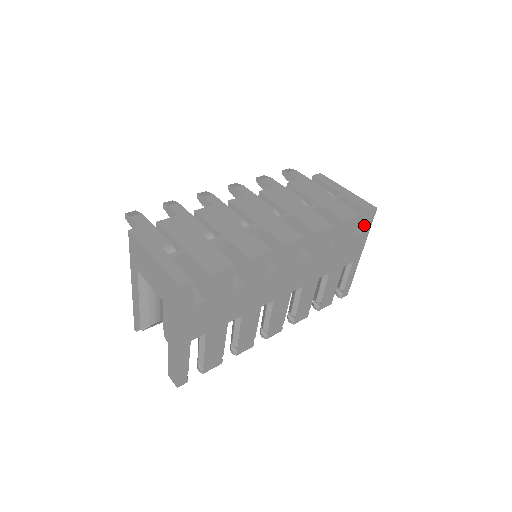
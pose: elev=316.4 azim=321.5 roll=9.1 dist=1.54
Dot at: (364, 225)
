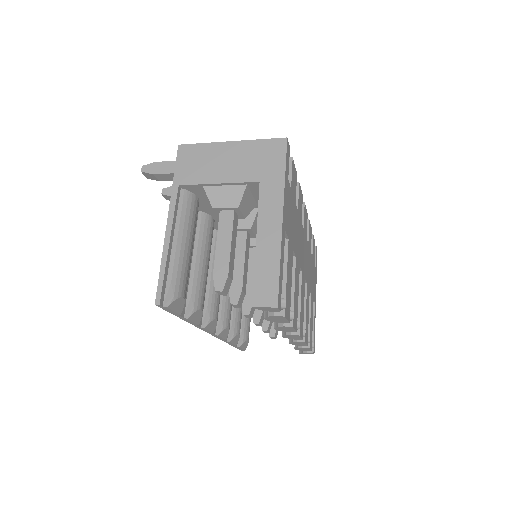
Dot at: (315, 260)
